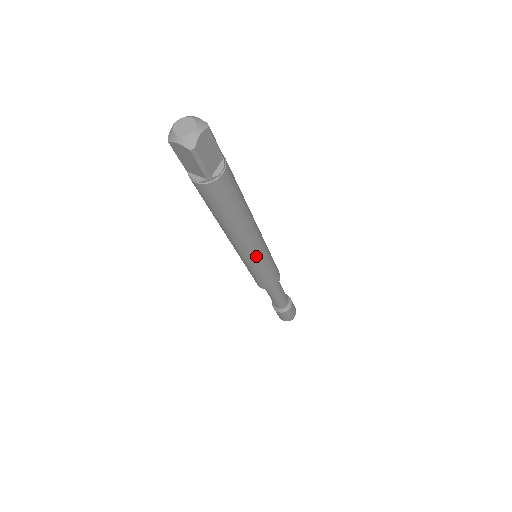
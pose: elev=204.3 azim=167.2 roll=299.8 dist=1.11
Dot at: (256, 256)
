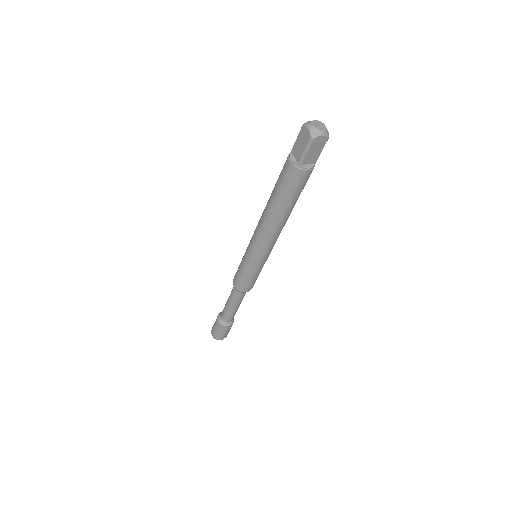
Dot at: (273, 246)
